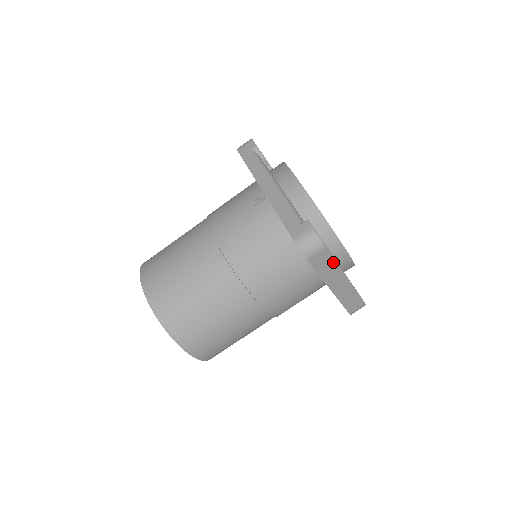
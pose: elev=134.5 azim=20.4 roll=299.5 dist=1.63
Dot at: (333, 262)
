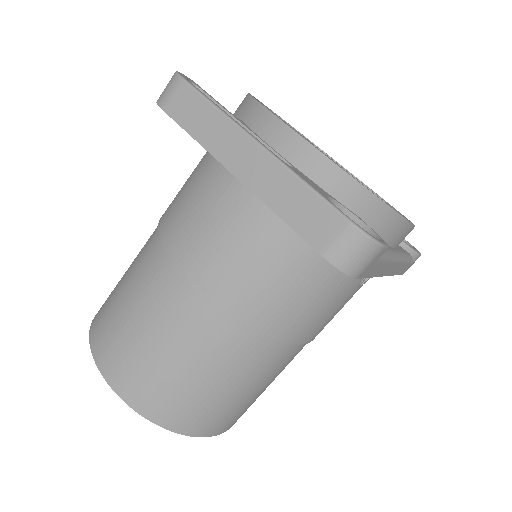
Dot at: (208, 106)
